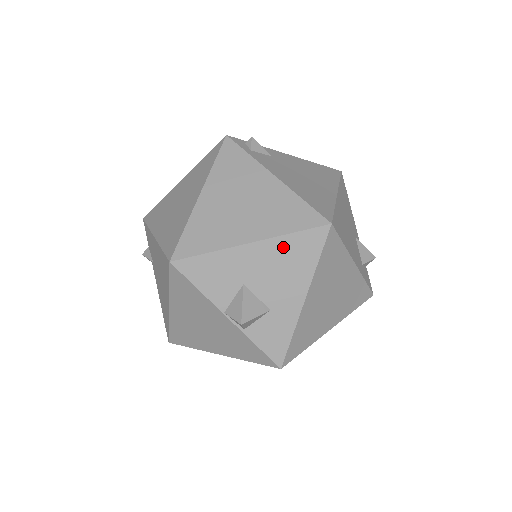
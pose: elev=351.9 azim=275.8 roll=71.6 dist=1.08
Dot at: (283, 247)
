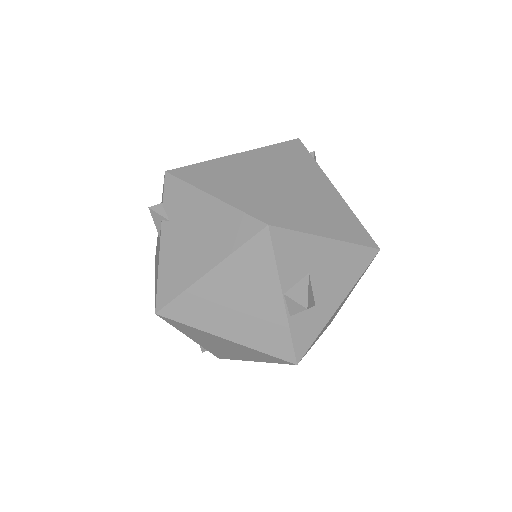
Dot at: (347, 253)
